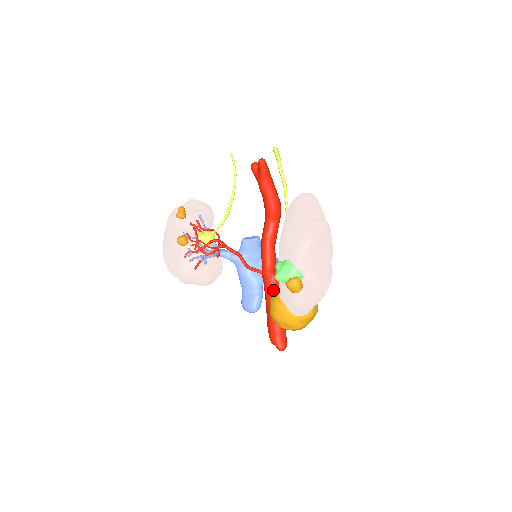
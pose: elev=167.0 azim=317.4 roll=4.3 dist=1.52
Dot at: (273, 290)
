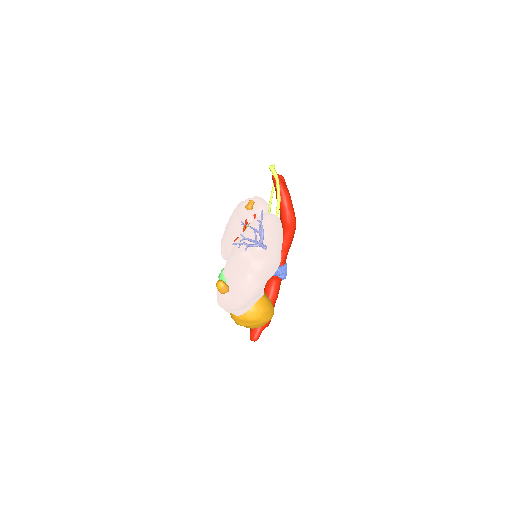
Dot at: (266, 290)
